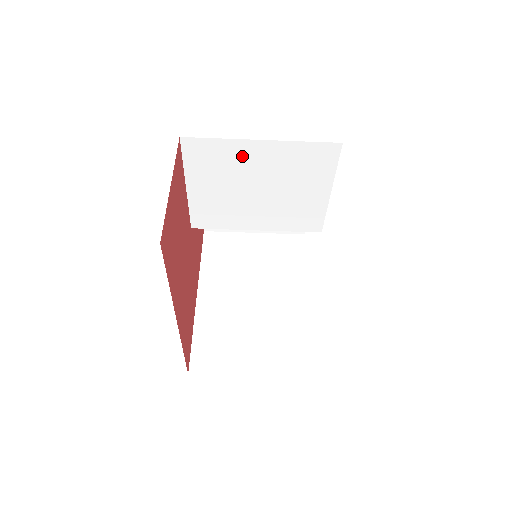
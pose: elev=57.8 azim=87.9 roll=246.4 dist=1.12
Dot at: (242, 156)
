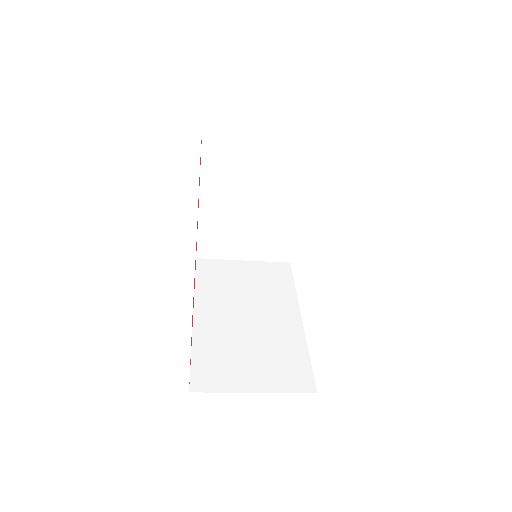
Dot at: occluded
